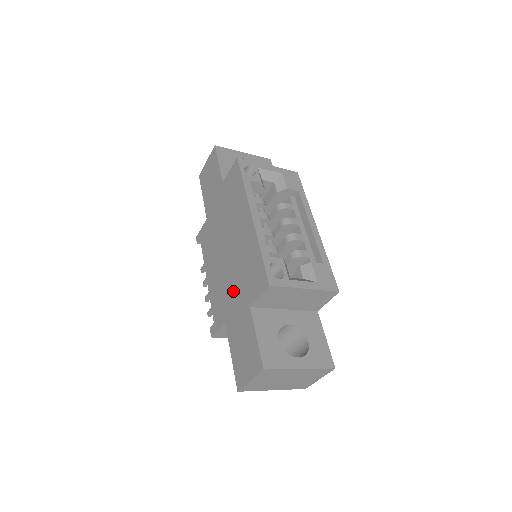
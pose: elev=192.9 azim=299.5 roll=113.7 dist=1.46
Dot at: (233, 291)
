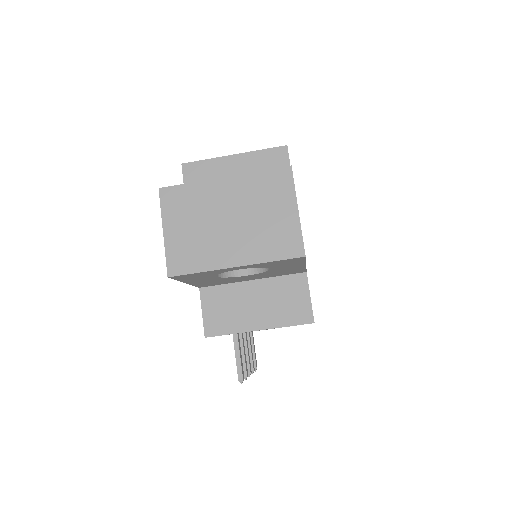
Dot at: occluded
